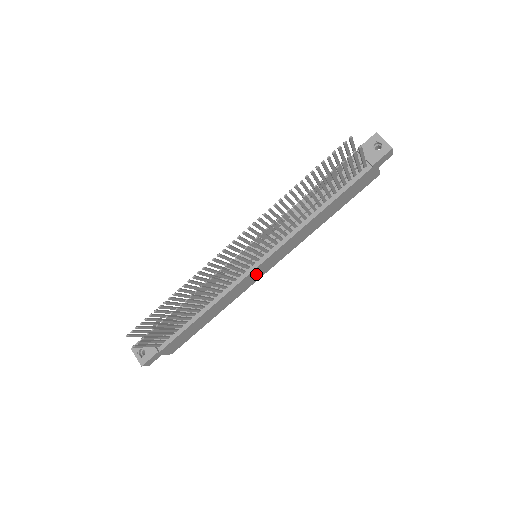
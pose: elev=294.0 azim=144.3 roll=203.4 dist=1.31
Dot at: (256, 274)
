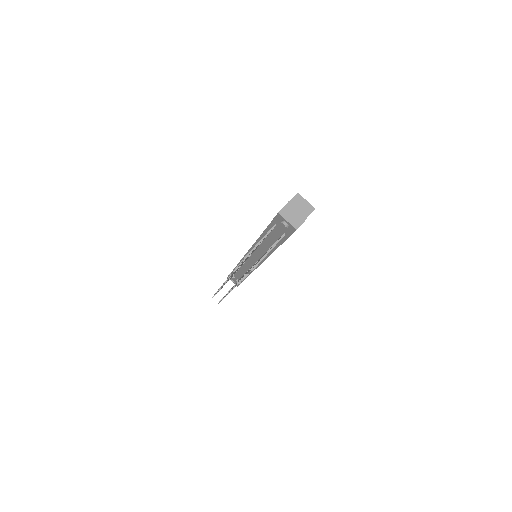
Dot at: occluded
